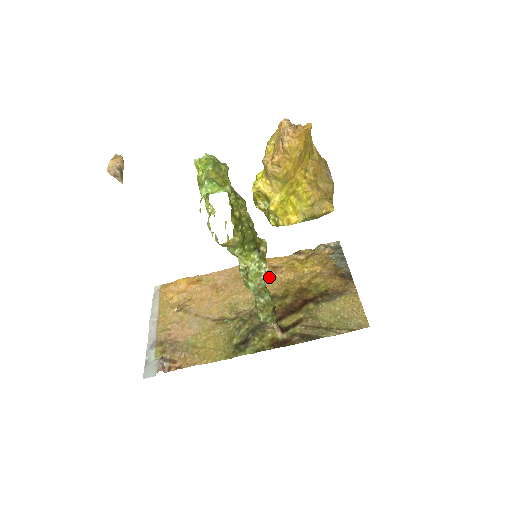
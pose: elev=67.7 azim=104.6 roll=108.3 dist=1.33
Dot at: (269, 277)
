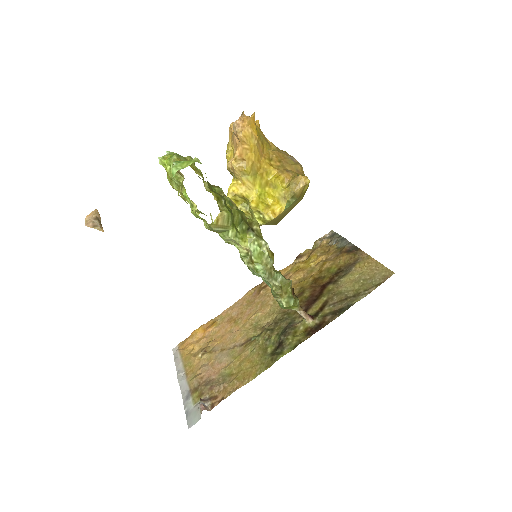
Dot at: occluded
